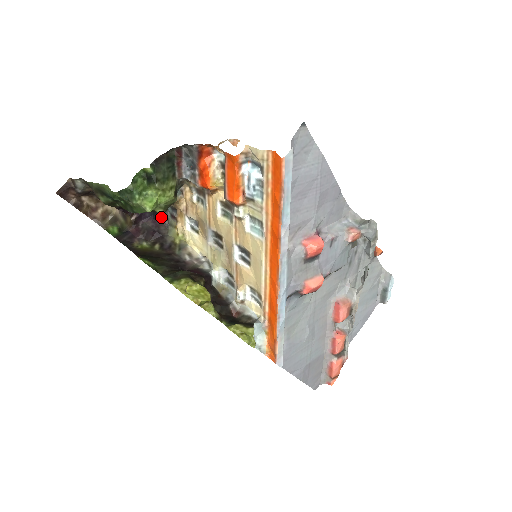
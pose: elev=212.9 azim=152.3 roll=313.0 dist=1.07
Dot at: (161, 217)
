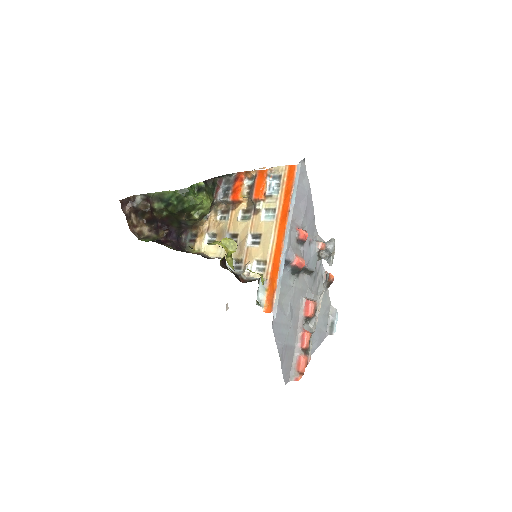
Dot at: (181, 242)
